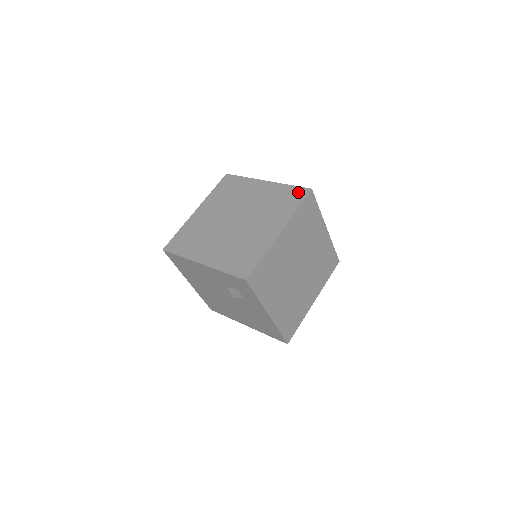
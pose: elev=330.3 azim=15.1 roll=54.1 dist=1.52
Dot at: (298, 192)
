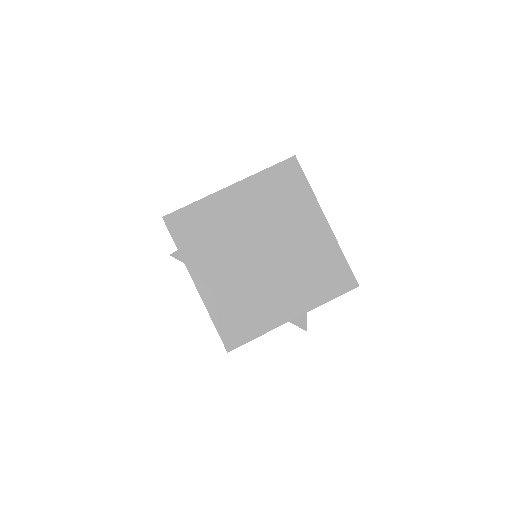
Dot at: occluded
